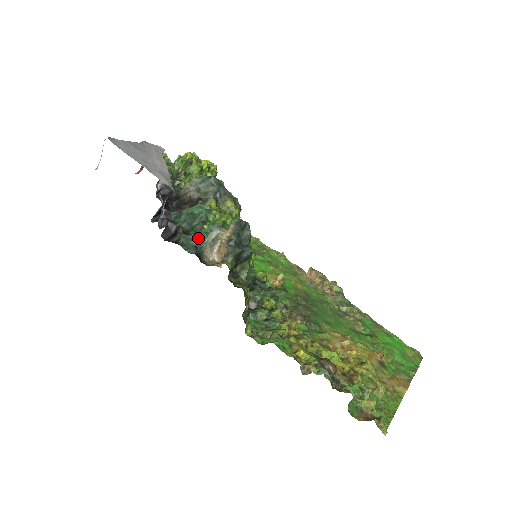
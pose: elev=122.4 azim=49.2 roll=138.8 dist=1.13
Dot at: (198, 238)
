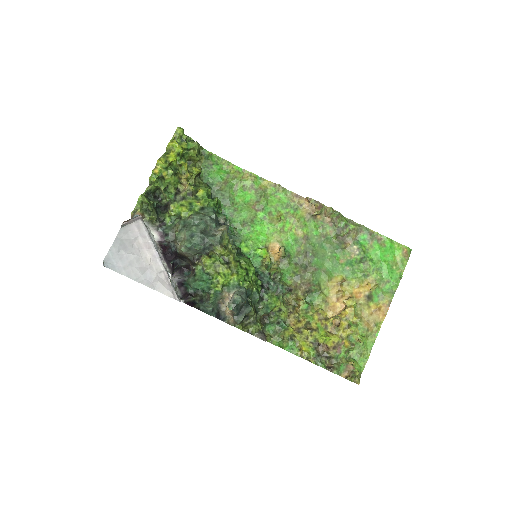
Dot at: (211, 305)
